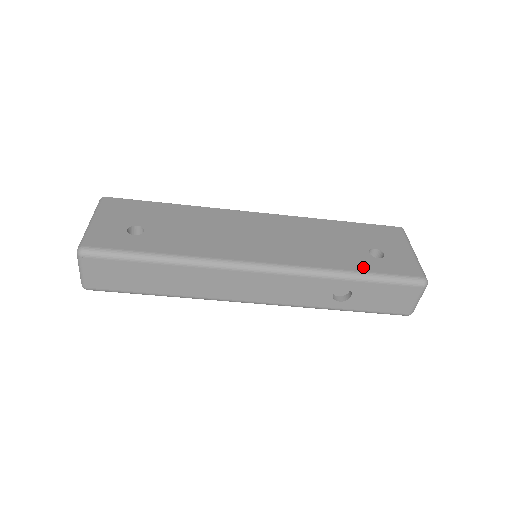
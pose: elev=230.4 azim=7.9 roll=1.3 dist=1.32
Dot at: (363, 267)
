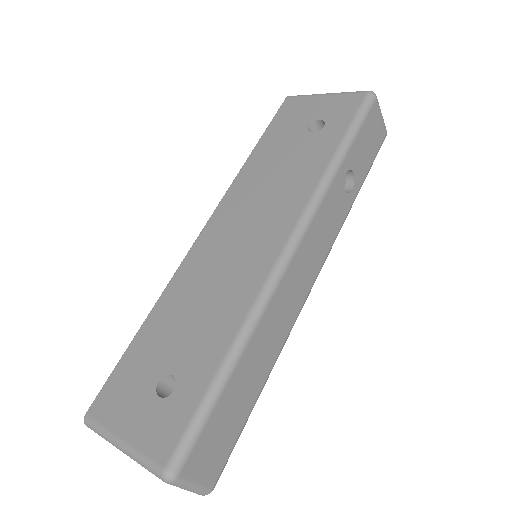
Dot at: (332, 143)
